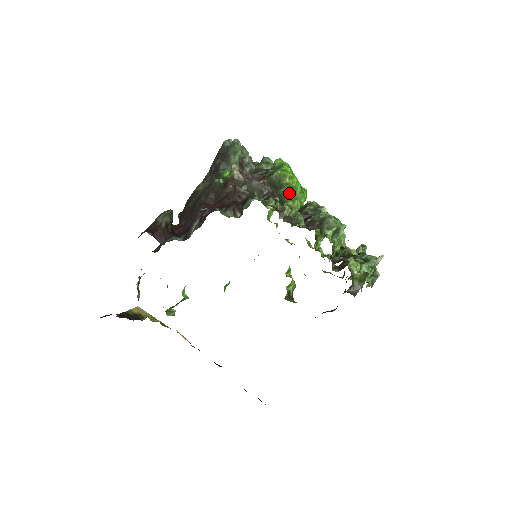
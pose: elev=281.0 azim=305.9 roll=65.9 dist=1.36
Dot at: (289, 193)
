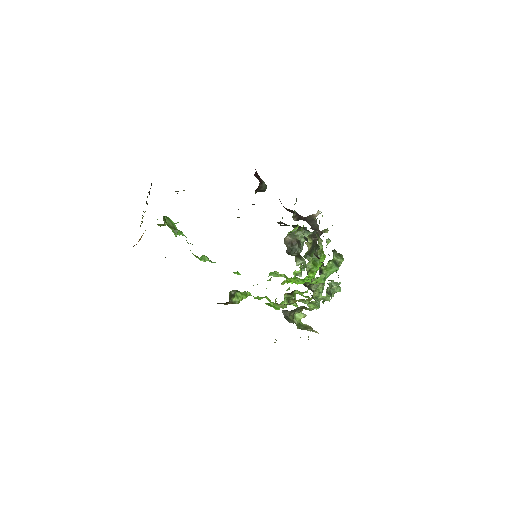
Dot at: (315, 258)
